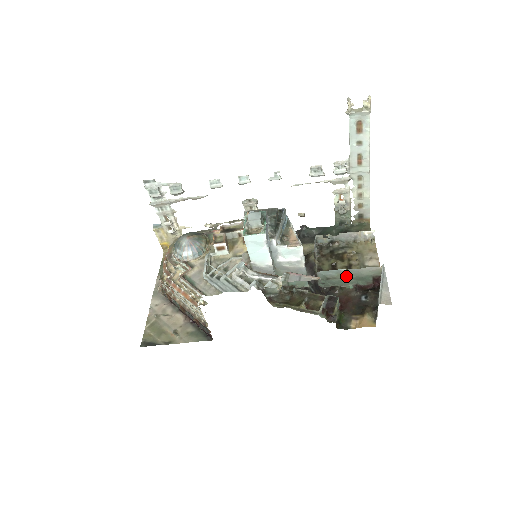
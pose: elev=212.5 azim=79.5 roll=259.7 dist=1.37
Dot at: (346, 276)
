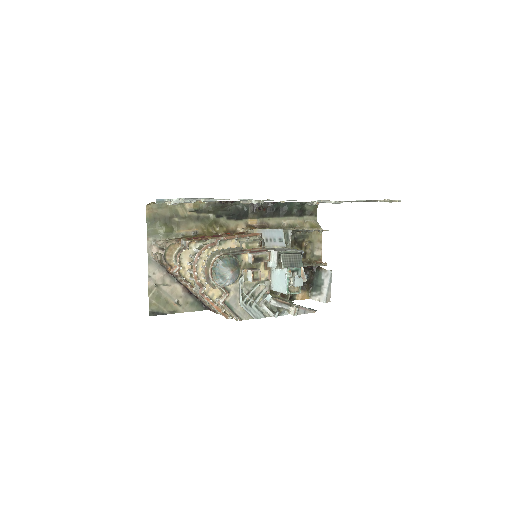
Dot at: occluded
